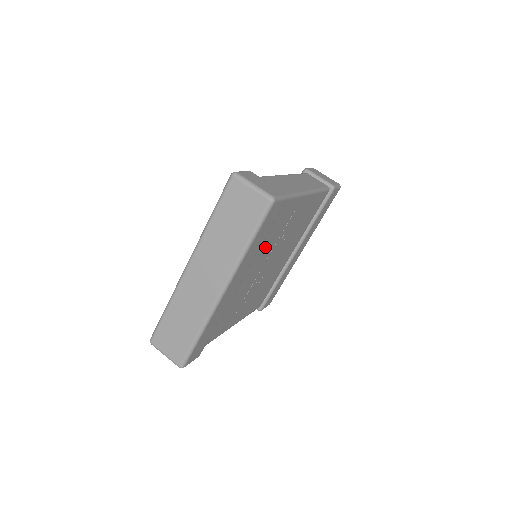
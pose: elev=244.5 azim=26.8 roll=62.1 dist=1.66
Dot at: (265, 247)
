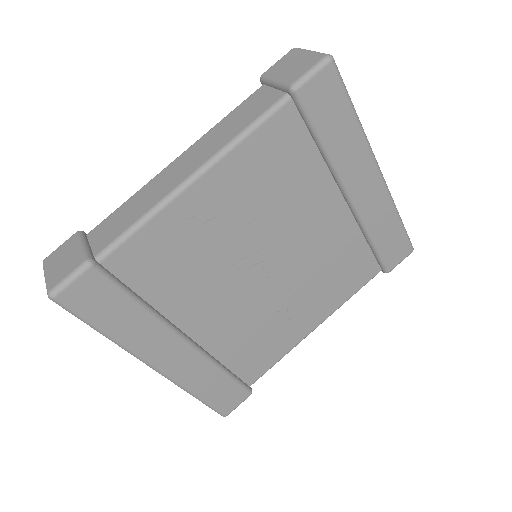
Dot at: (189, 284)
